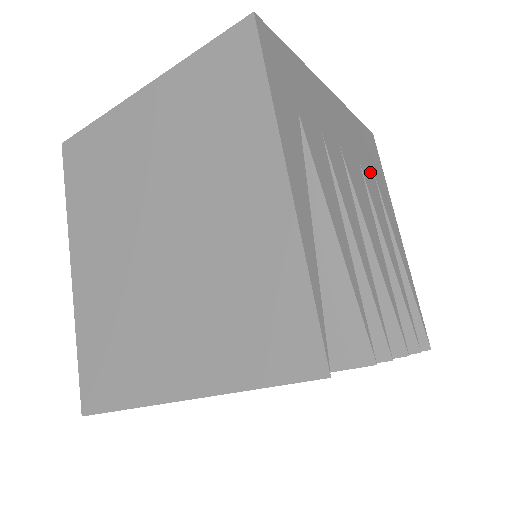
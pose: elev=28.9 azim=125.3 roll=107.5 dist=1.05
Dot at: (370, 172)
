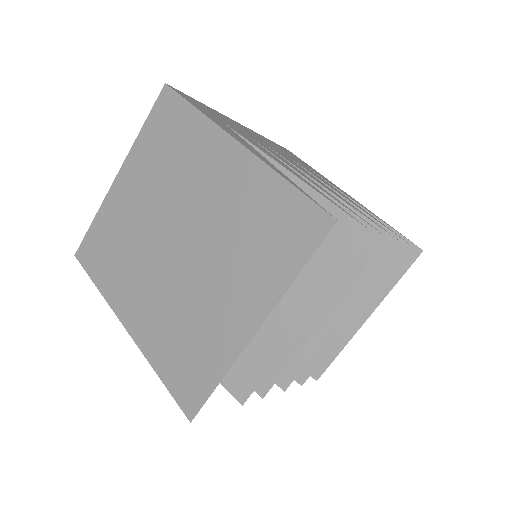
Dot at: occluded
